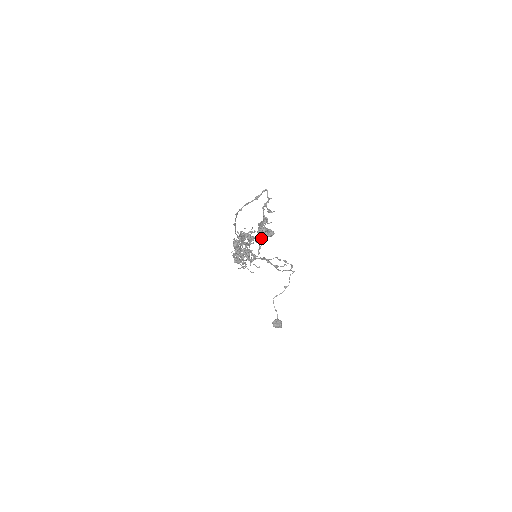
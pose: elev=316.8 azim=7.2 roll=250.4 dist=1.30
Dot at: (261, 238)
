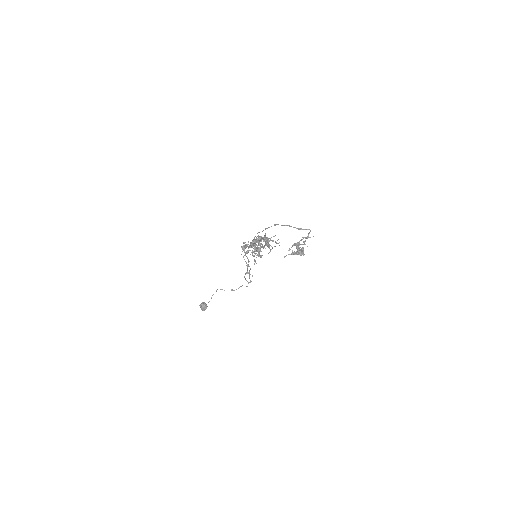
Dot at: (296, 251)
